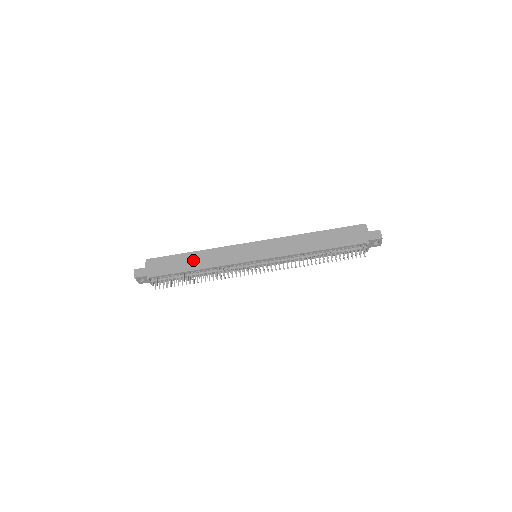
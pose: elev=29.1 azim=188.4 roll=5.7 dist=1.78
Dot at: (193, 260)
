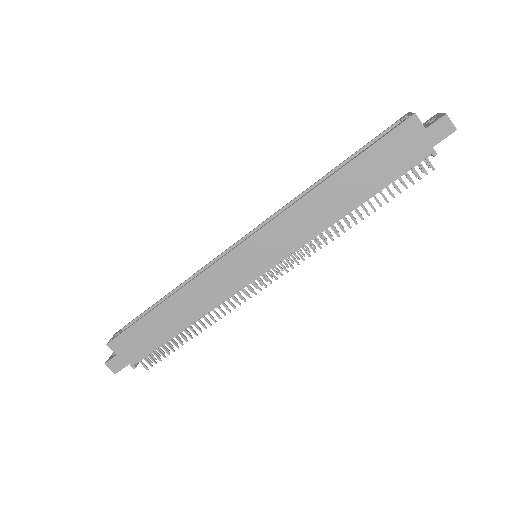
Dot at: (172, 315)
